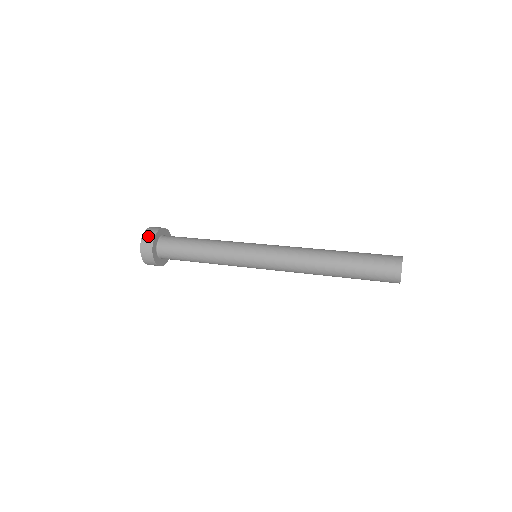
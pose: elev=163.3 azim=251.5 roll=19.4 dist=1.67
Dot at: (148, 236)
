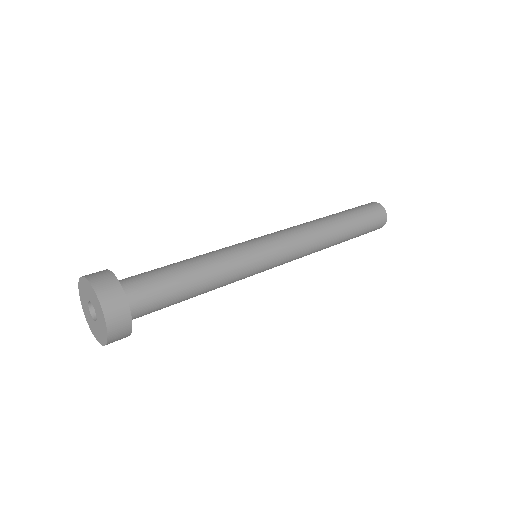
Dot at: (97, 274)
